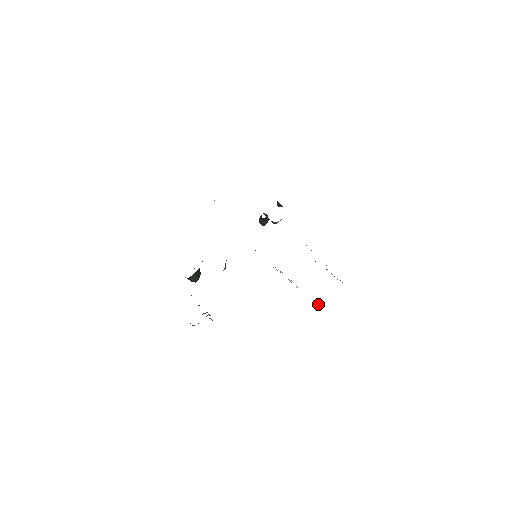
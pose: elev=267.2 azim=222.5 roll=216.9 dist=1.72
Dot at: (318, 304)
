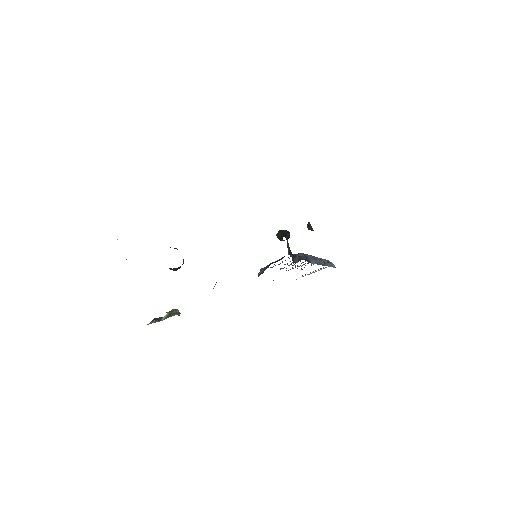
Dot at: occluded
